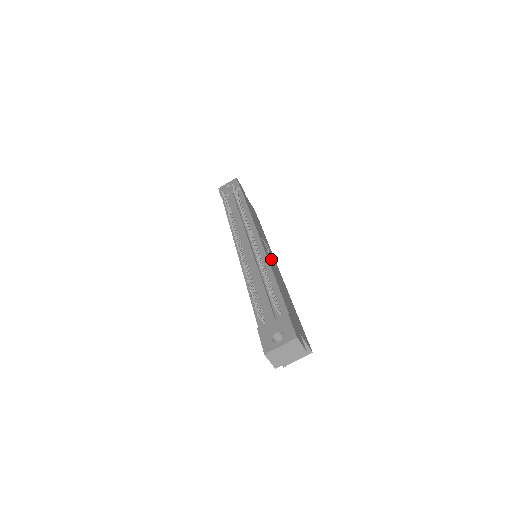
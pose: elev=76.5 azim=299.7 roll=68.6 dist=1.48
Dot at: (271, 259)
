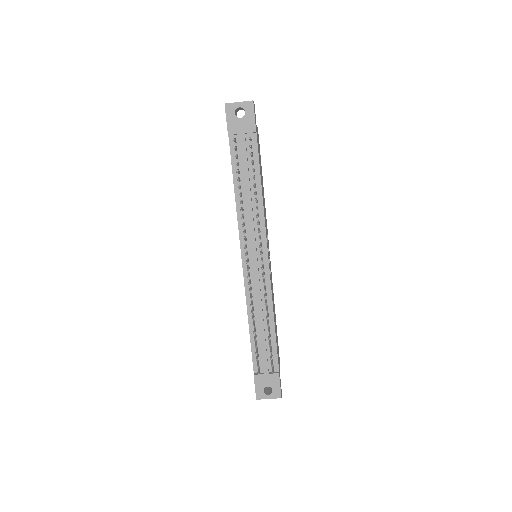
Dot at: (270, 270)
